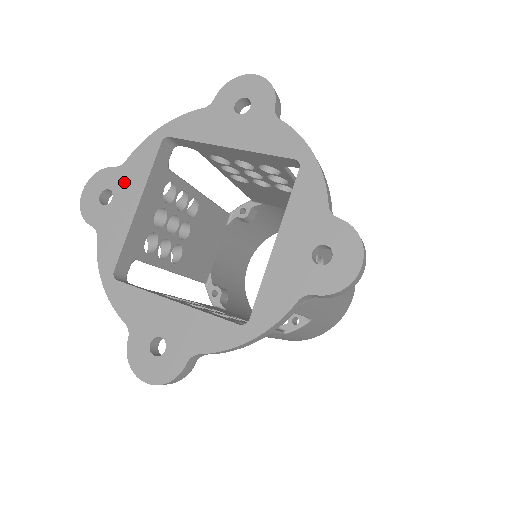
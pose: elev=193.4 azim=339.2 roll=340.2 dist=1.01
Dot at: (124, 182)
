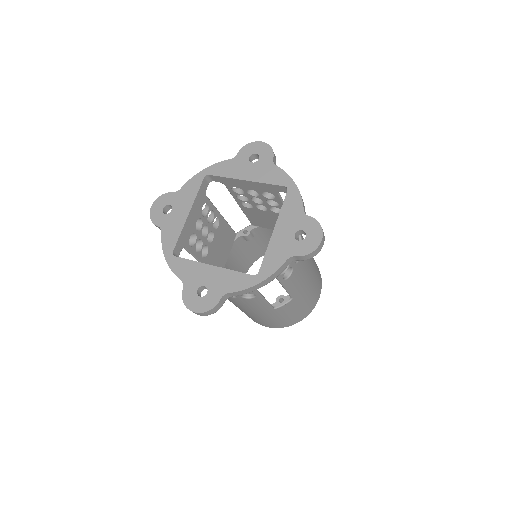
Dot at: (180, 200)
